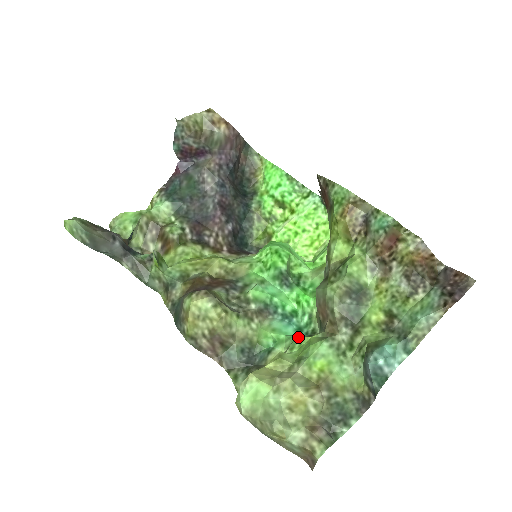
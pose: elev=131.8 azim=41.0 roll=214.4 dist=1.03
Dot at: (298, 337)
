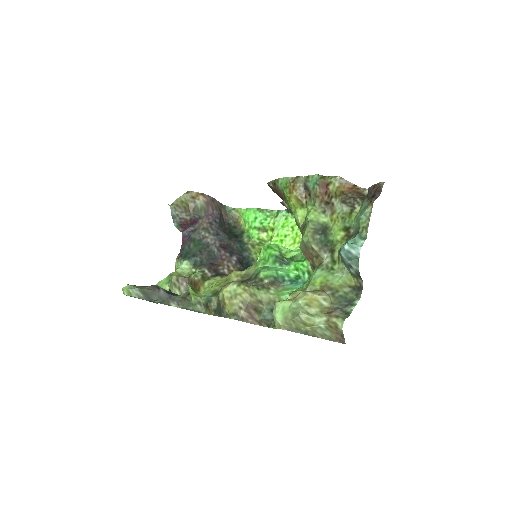
Dot at: occluded
